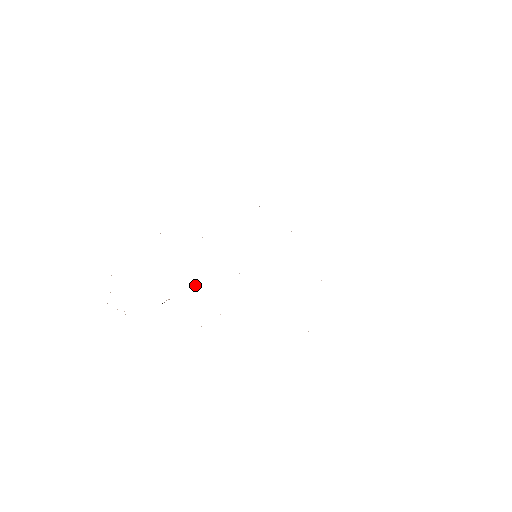
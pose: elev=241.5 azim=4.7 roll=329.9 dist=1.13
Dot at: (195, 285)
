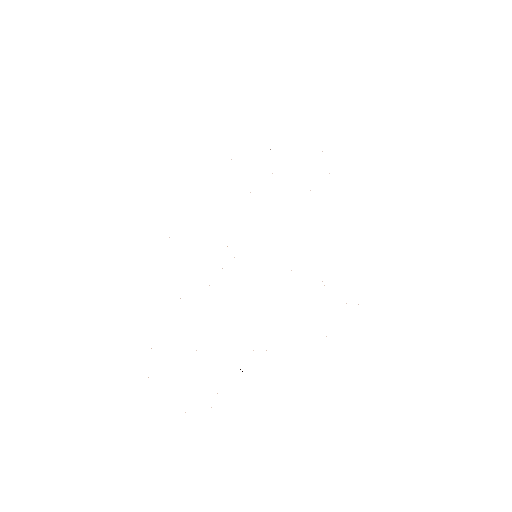
Dot at: occluded
